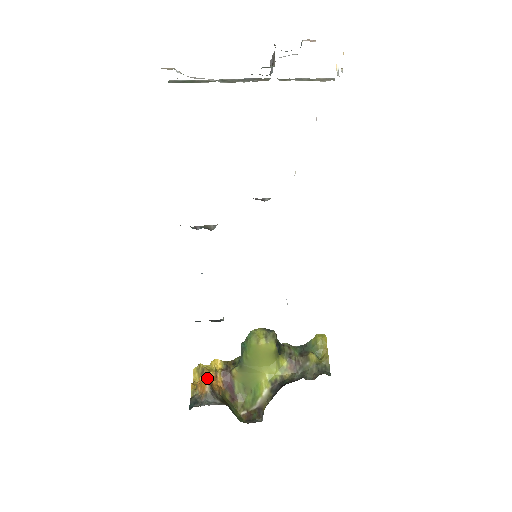
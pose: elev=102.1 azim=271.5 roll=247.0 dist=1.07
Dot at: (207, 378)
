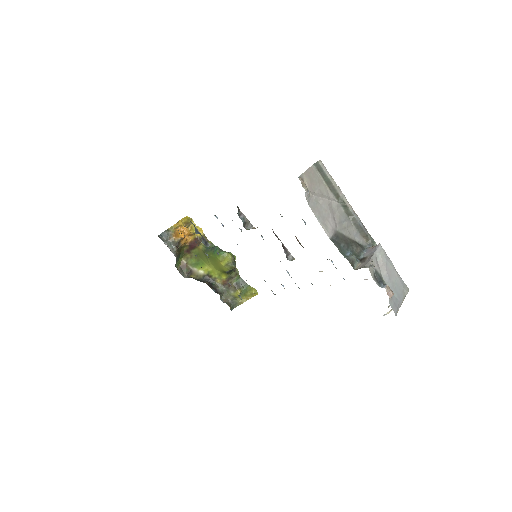
Dot at: (183, 236)
